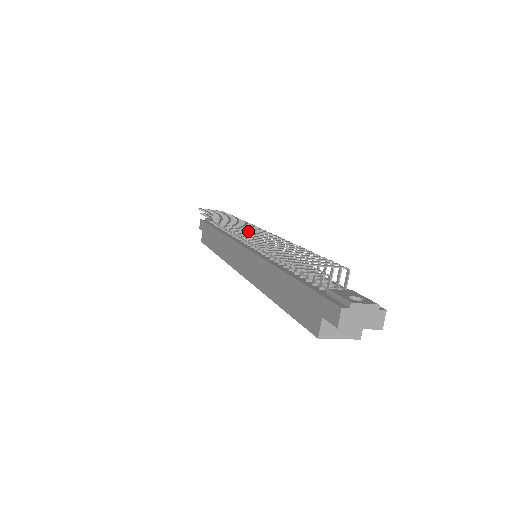
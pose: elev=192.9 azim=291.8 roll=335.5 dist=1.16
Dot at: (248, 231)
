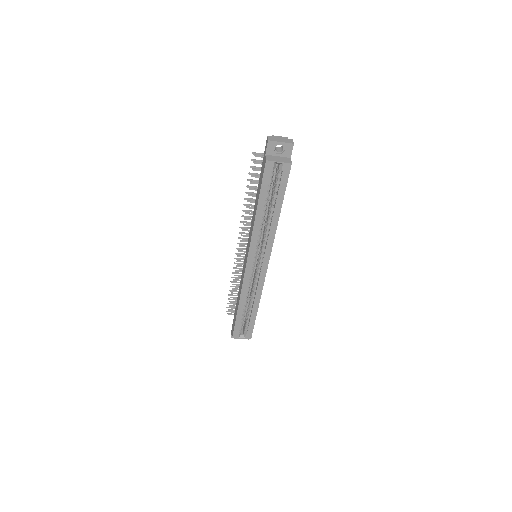
Dot at: (244, 232)
